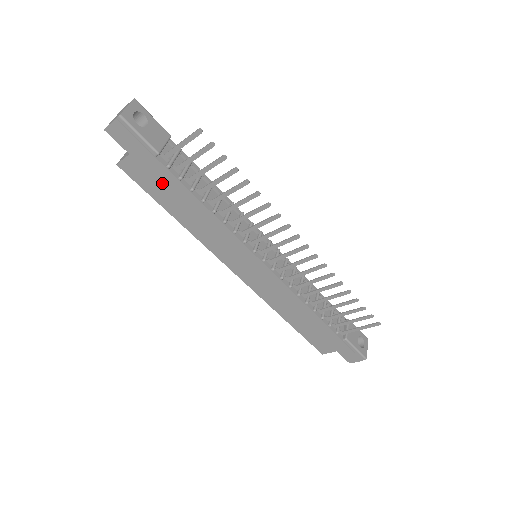
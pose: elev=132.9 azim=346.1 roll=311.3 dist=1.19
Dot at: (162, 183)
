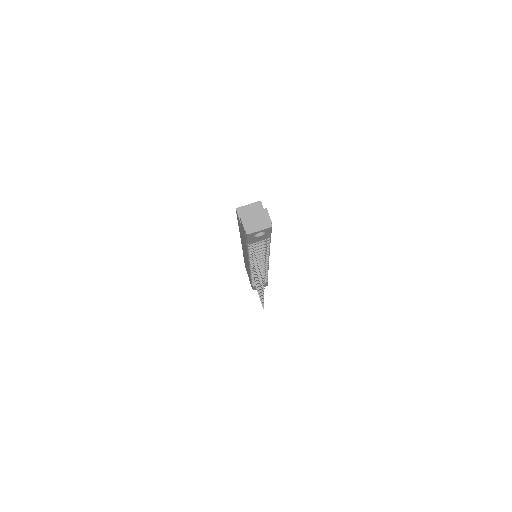
Dot at: occluded
